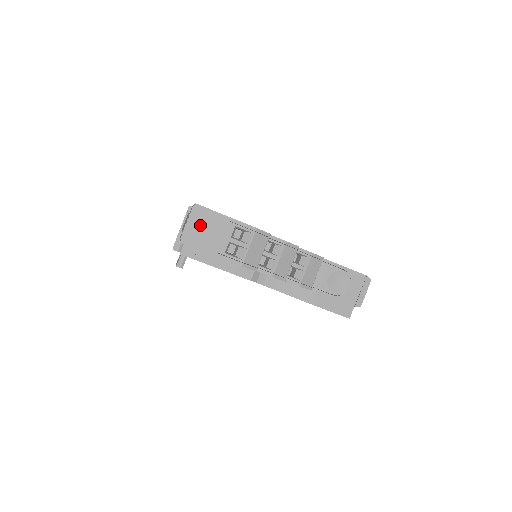
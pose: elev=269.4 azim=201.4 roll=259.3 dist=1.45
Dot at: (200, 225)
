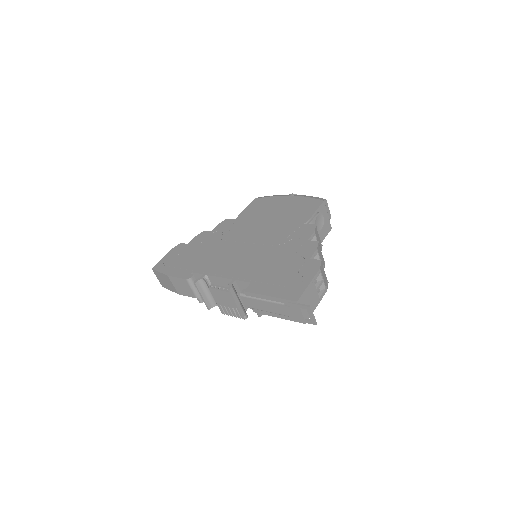
Dot at: occluded
